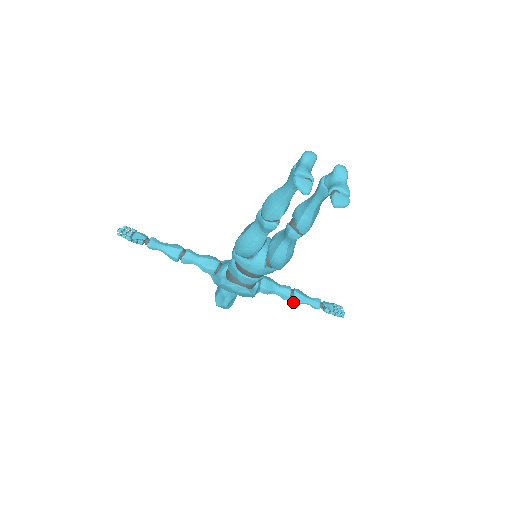
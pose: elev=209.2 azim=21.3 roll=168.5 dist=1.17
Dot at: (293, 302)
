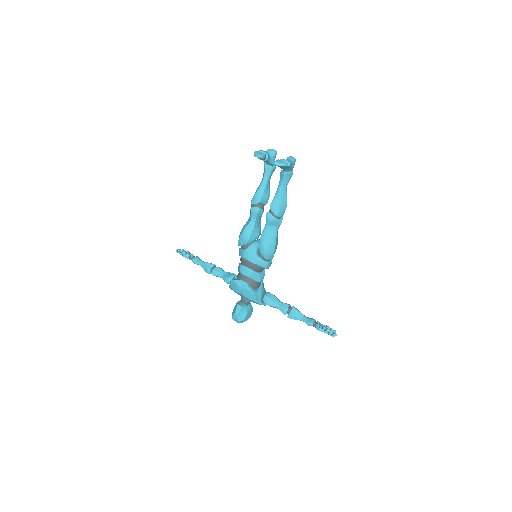
Dot at: (290, 316)
